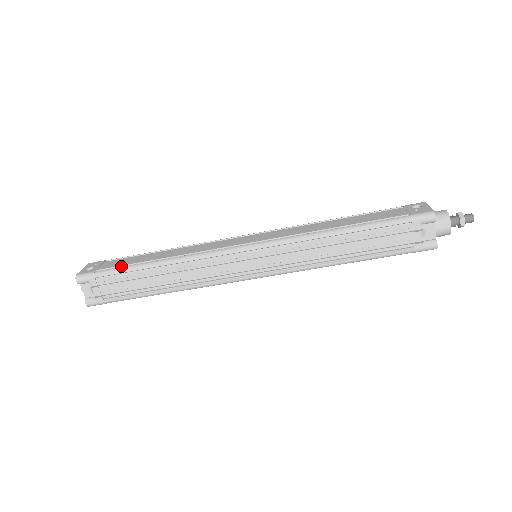
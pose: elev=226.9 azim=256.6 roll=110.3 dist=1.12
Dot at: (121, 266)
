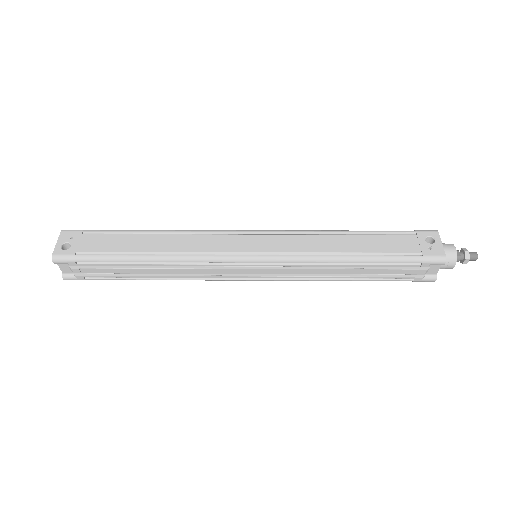
Dot at: (106, 252)
